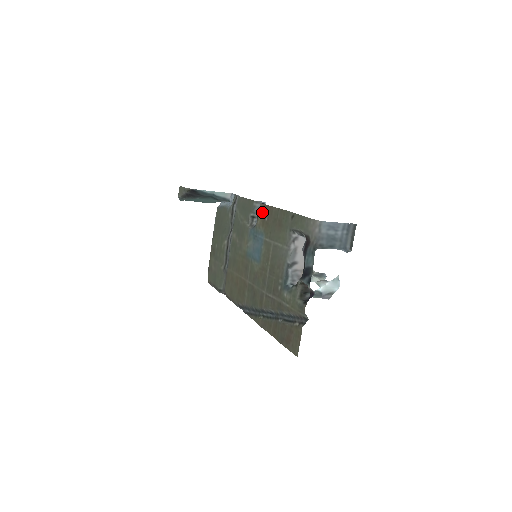
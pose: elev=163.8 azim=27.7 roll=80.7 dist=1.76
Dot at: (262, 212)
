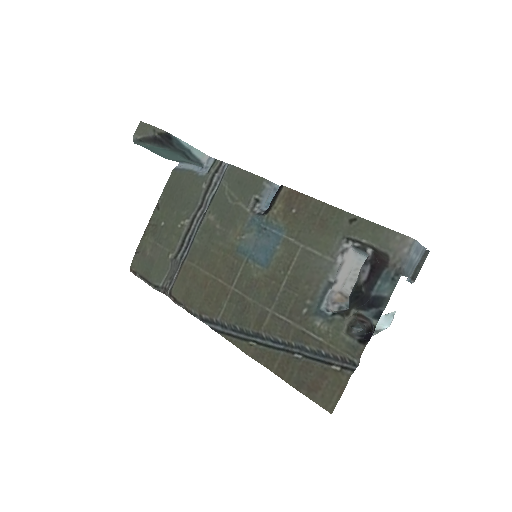
Dot at: (286, 199)
